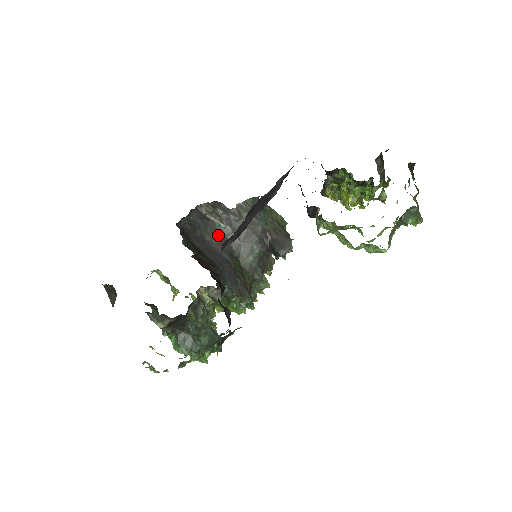
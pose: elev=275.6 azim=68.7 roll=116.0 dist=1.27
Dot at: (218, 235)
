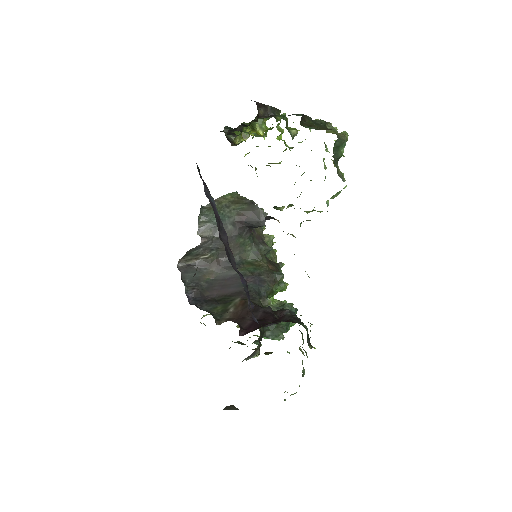
Dot at: (213, 265)
